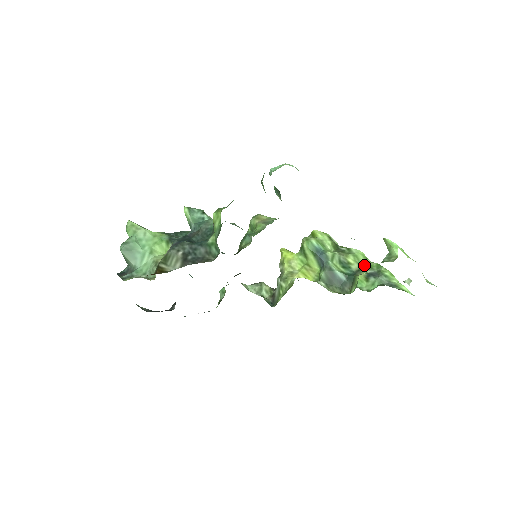
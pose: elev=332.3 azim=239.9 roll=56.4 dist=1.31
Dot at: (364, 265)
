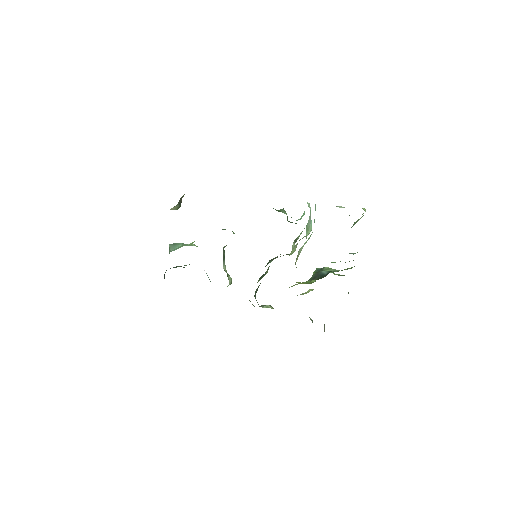
Dot at: occluded
